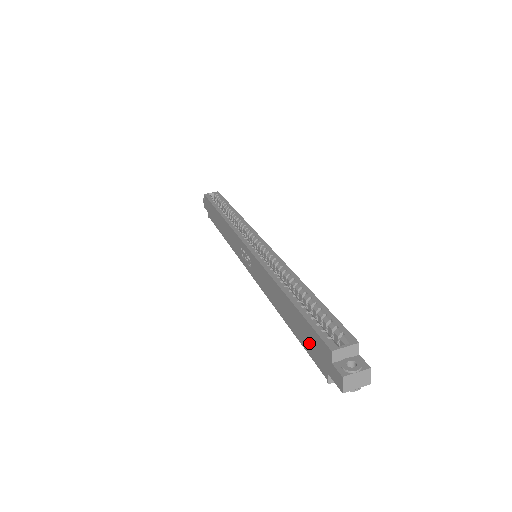
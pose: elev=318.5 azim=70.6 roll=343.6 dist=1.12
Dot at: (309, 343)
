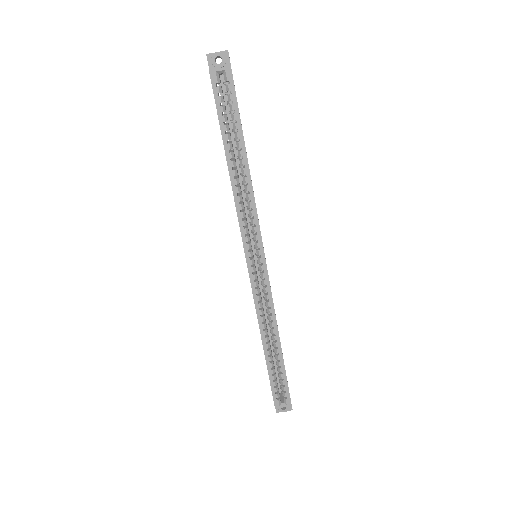
Dot at: occluded
